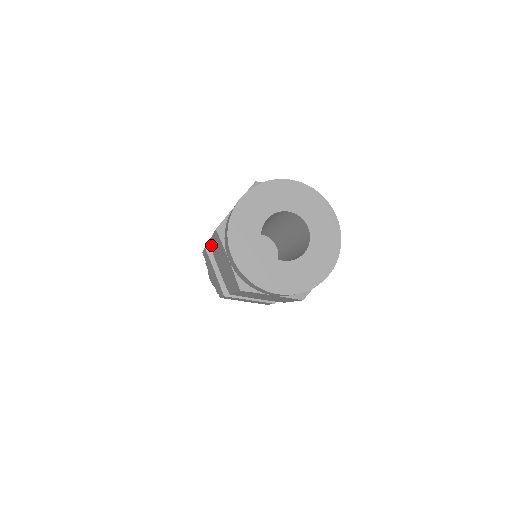
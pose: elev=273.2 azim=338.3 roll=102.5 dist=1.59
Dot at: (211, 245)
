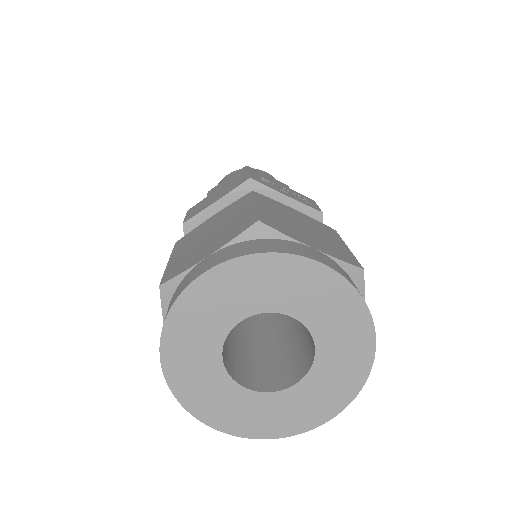
Dot at: occluded
